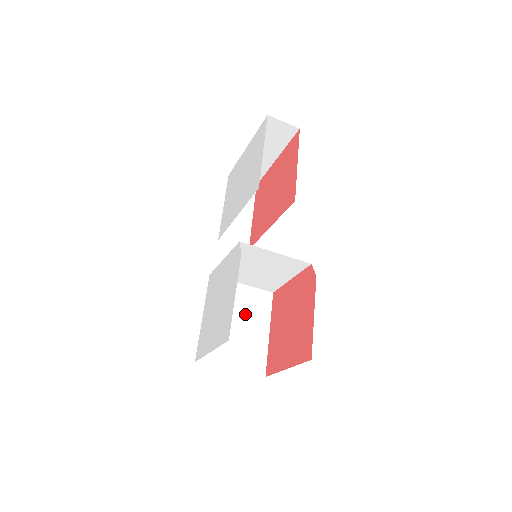
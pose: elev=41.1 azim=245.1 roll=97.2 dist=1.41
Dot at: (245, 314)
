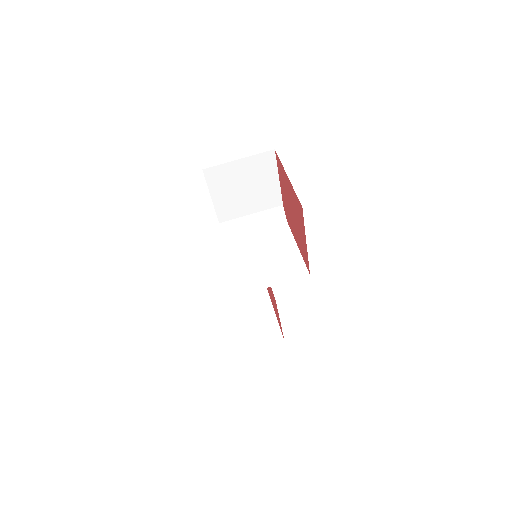
Dot at: occluded
